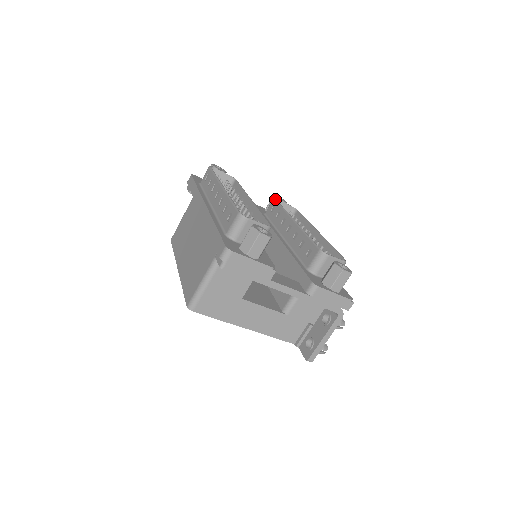
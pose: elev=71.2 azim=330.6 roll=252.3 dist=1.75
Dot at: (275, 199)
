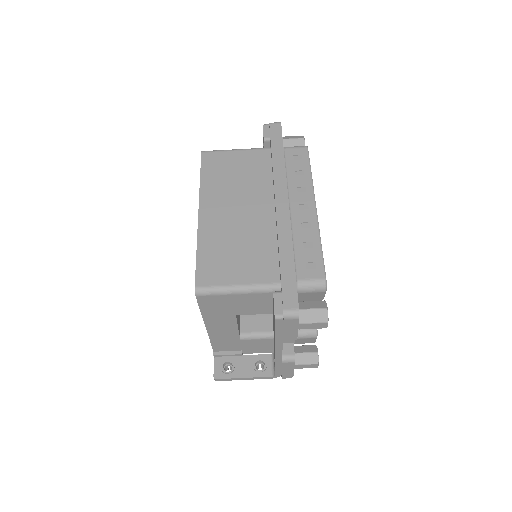
Dot at: occluded
